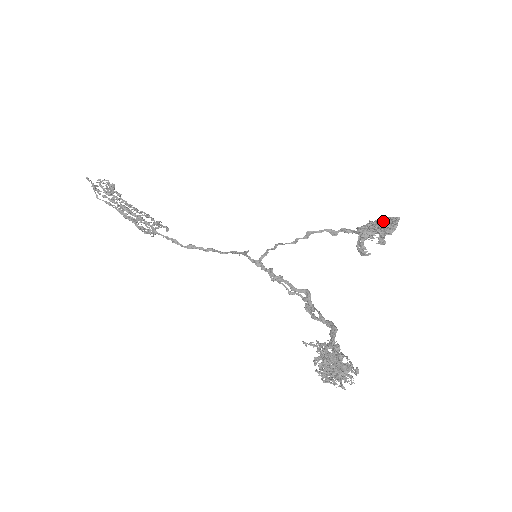
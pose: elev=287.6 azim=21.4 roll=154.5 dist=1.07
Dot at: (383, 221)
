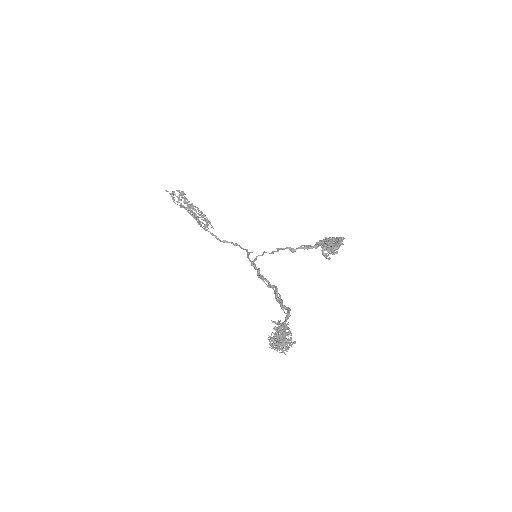
Dot at: (331, 240)
